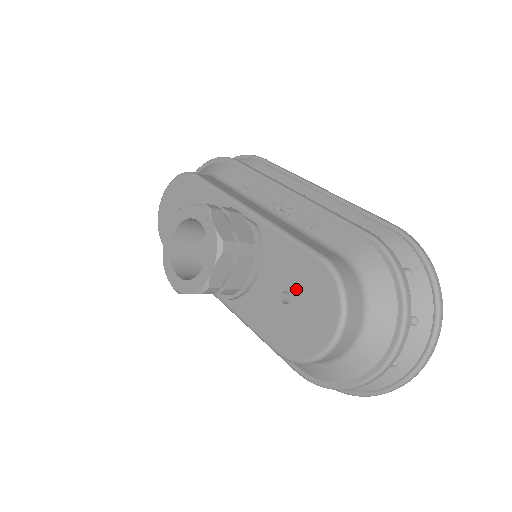
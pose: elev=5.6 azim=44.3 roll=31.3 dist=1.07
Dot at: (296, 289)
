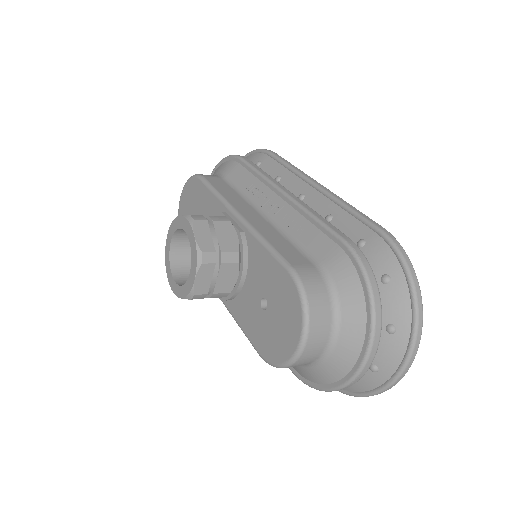
Dot at: (271, 297)
